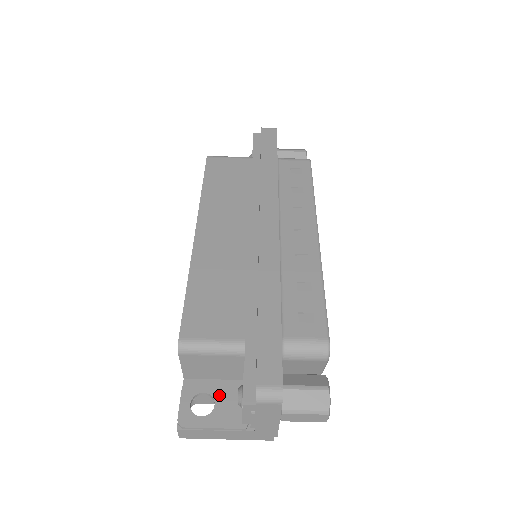
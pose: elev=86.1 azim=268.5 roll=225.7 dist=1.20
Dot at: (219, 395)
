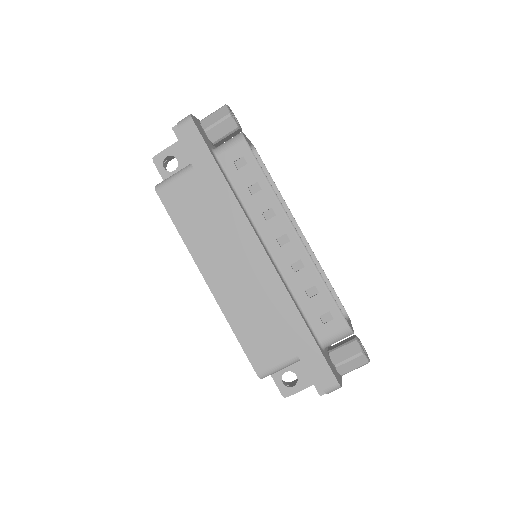
Dot at: (295, 369)
